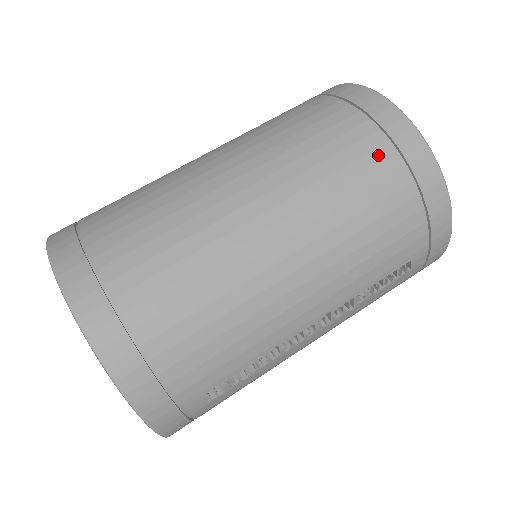
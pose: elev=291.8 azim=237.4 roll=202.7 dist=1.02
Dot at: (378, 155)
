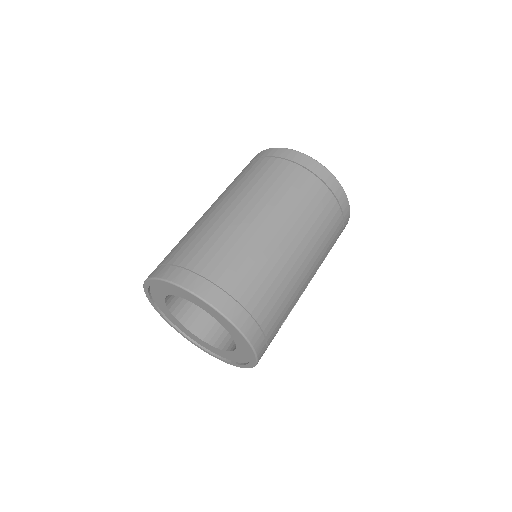
Dot at: (322, 192)
